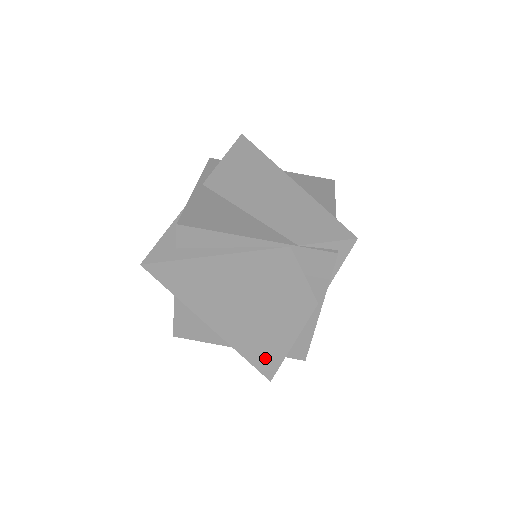
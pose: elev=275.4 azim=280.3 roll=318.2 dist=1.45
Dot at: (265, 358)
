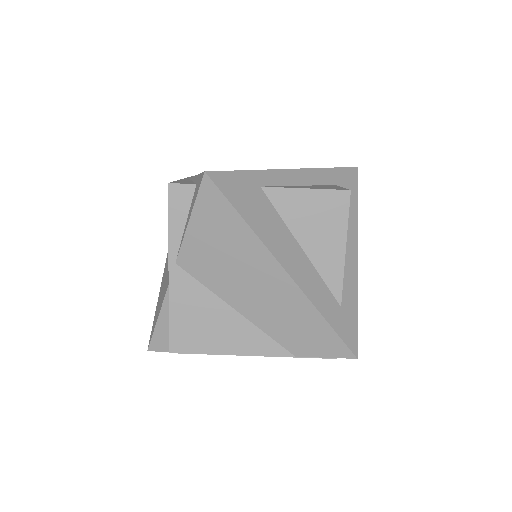
Dot at: occluded
